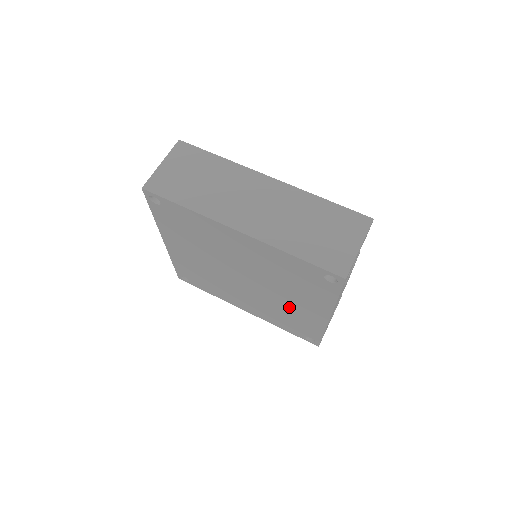
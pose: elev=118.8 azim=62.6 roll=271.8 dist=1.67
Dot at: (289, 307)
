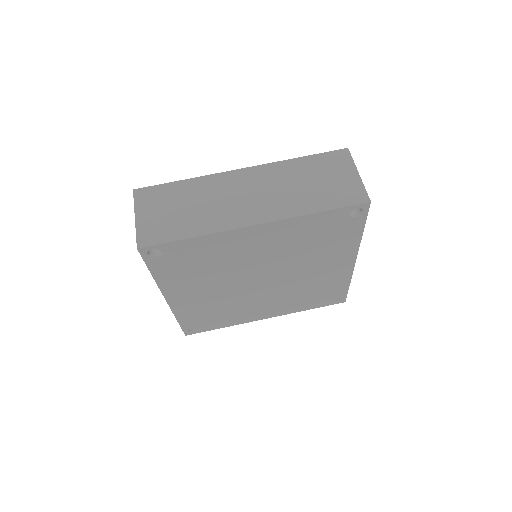
Dot at: (313, 278)
